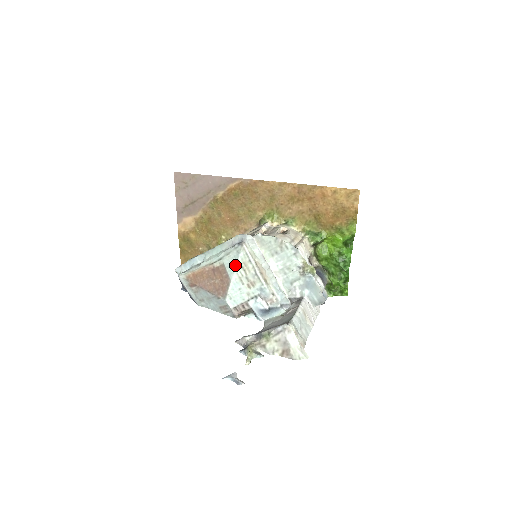
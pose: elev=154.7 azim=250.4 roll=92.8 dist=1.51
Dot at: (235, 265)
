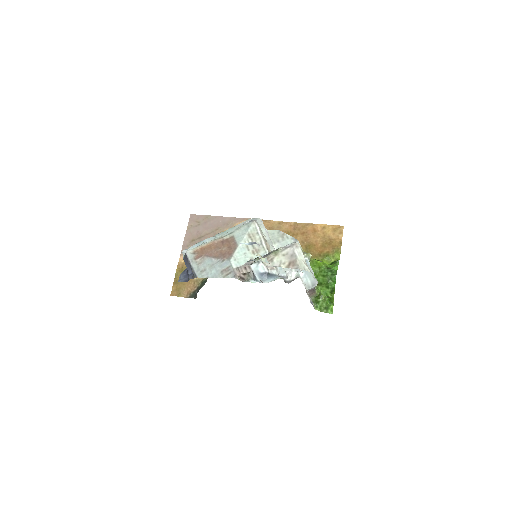
Dot at: (244, 235)
